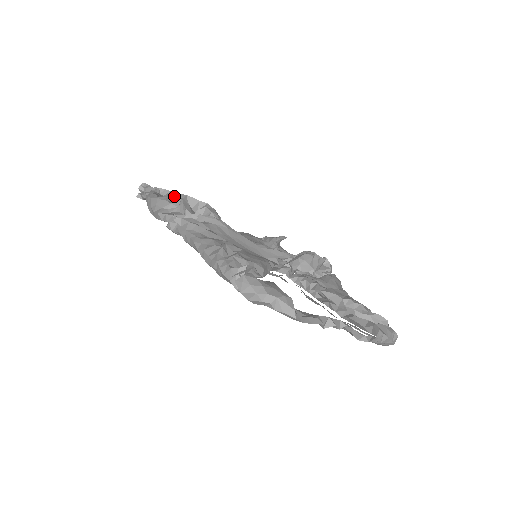
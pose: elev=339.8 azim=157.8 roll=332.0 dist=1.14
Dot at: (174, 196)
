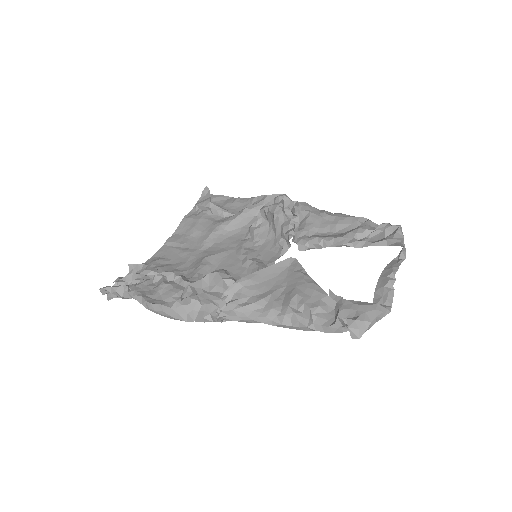
Dot at: occluded
